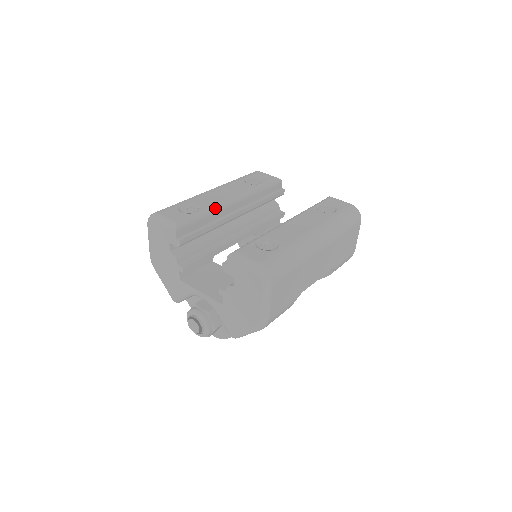
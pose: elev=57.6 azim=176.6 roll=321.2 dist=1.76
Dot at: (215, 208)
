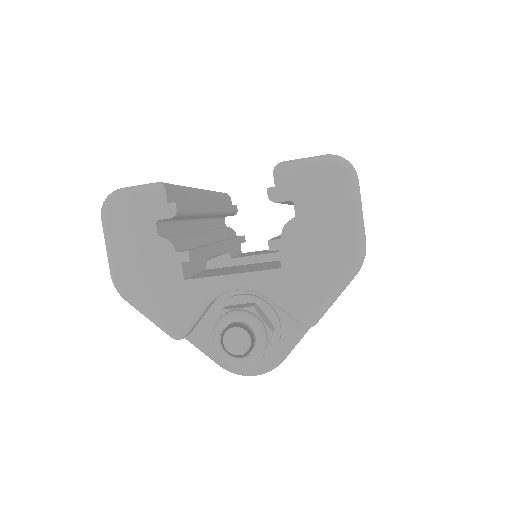
Dot at: (191, 188)
